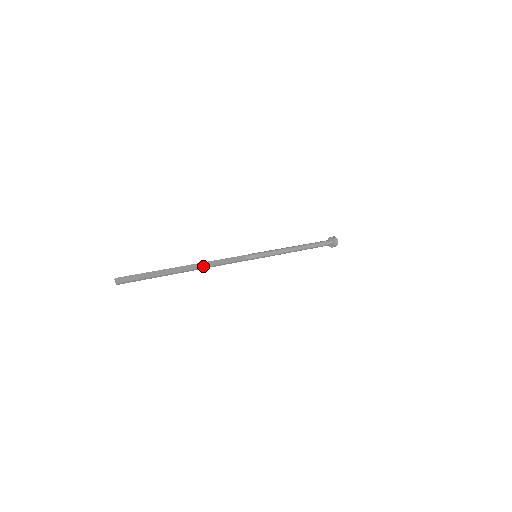
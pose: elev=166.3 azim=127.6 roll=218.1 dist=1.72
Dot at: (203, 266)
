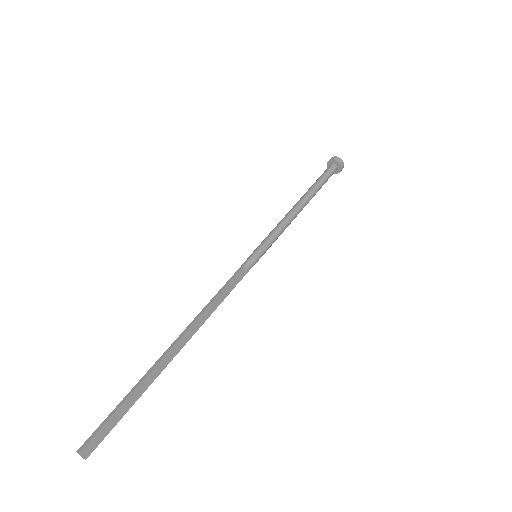
Dot at: (196, 329)
